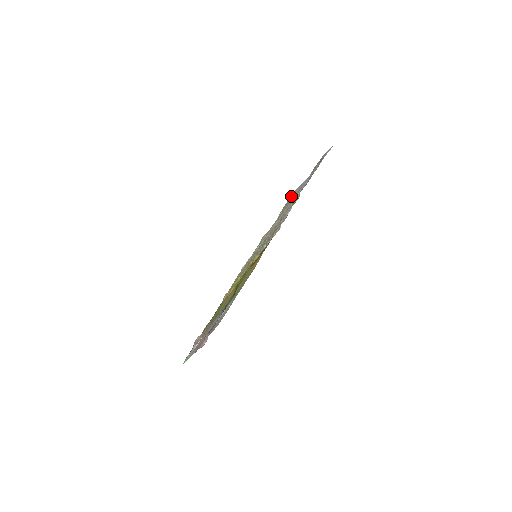
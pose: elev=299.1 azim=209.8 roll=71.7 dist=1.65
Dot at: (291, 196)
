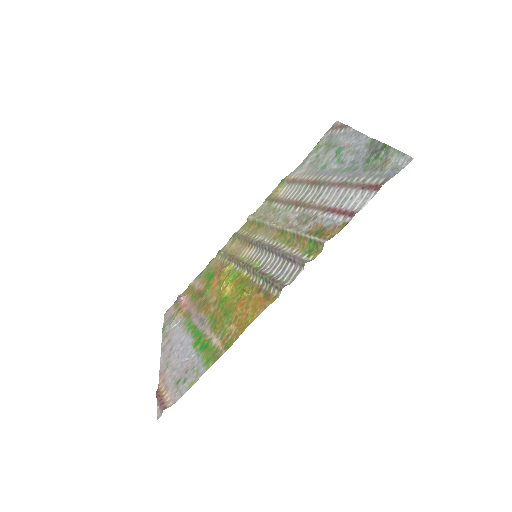
Dot at: (341, 128)
